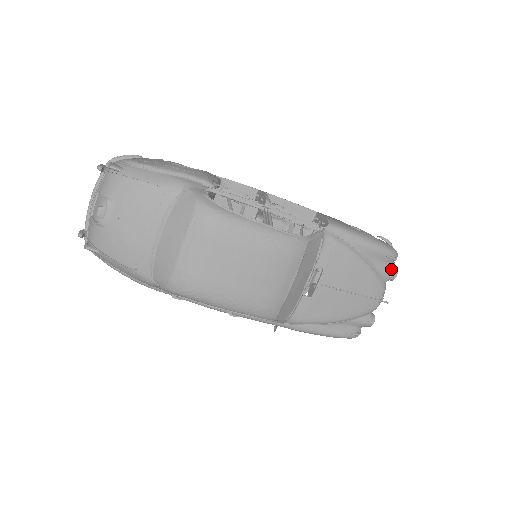
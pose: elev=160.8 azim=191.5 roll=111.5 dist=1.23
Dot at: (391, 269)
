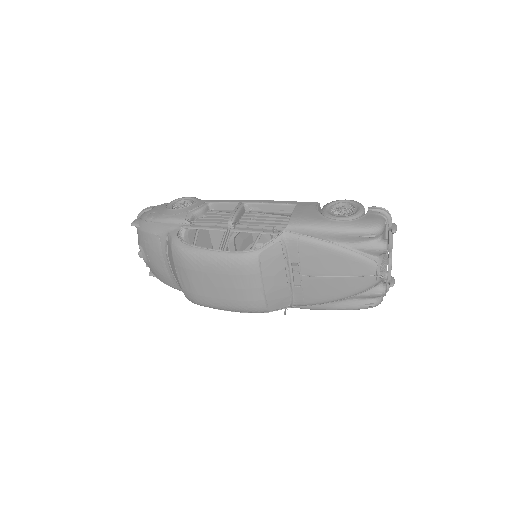
Dot at: (376, 245)
